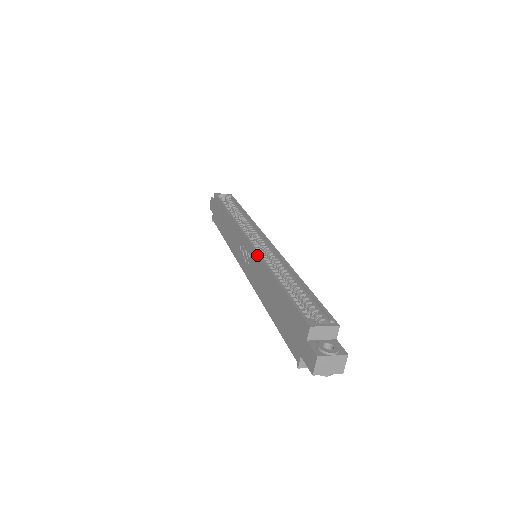
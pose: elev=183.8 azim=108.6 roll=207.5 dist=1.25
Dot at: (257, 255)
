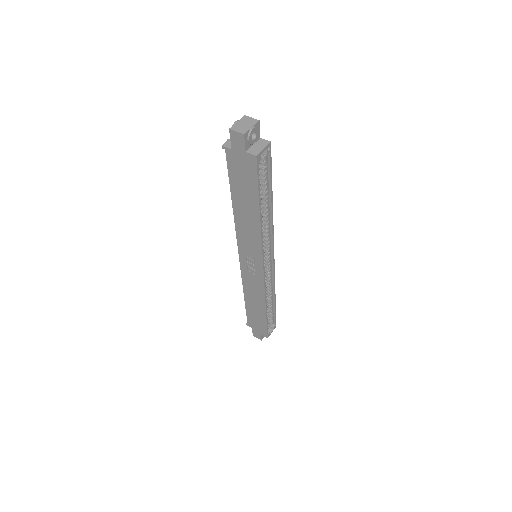
Dot at: (263, 288)
